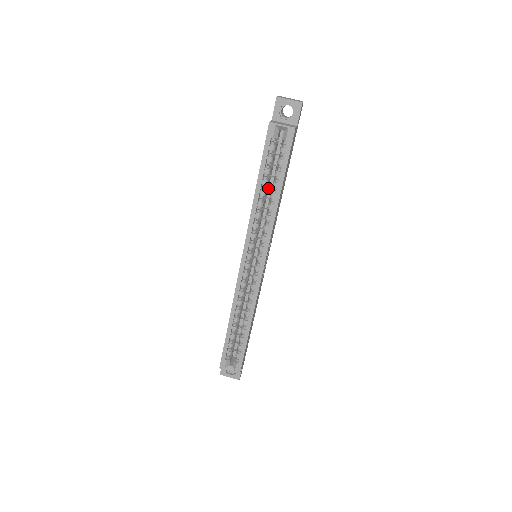
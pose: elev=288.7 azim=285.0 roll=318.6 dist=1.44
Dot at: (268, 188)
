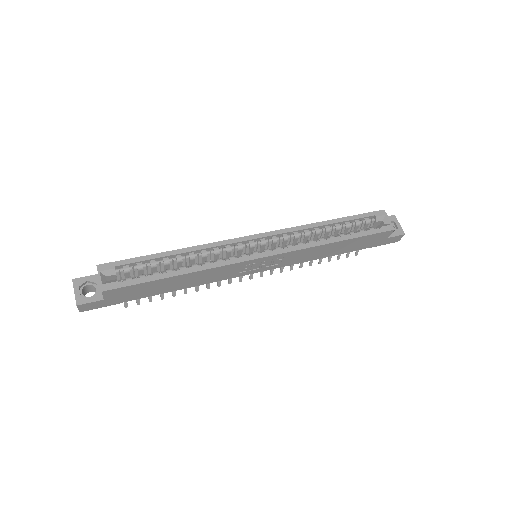
Dot at: occluded
